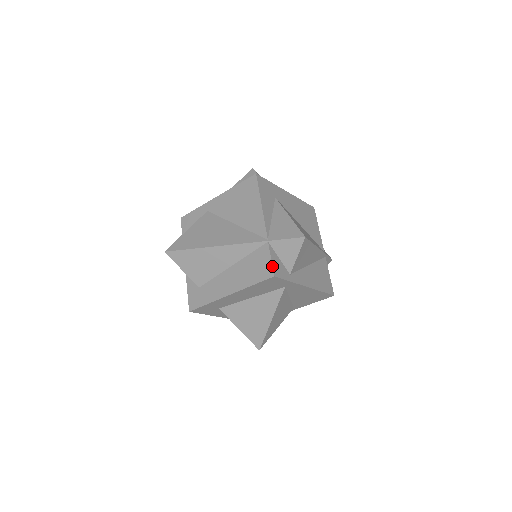
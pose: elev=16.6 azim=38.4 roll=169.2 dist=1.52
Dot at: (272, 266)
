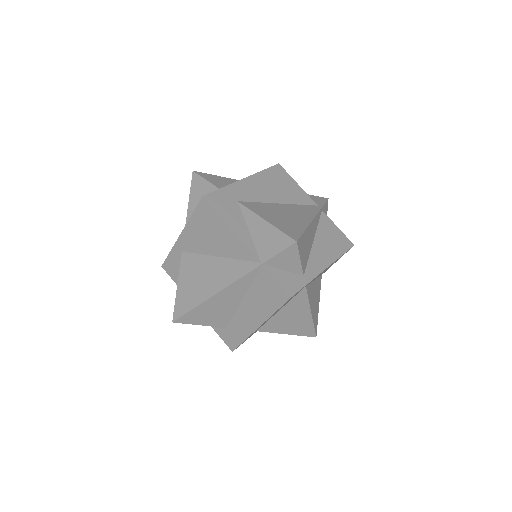
Dot at: (283, 288)
